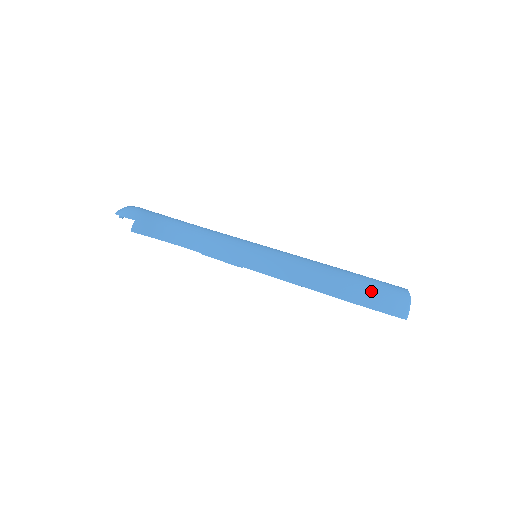
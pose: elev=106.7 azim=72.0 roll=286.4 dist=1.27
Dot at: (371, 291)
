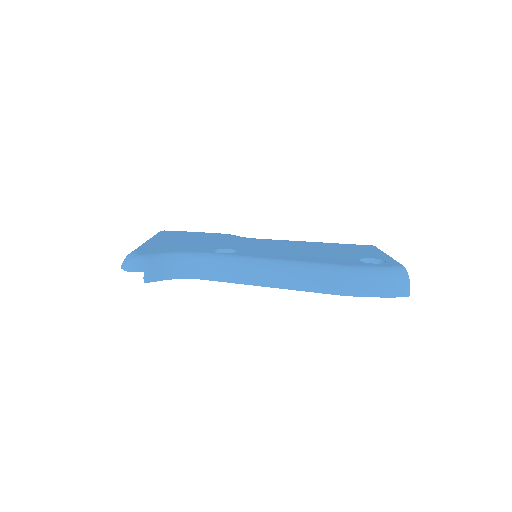
Dot at: (375, 282)
